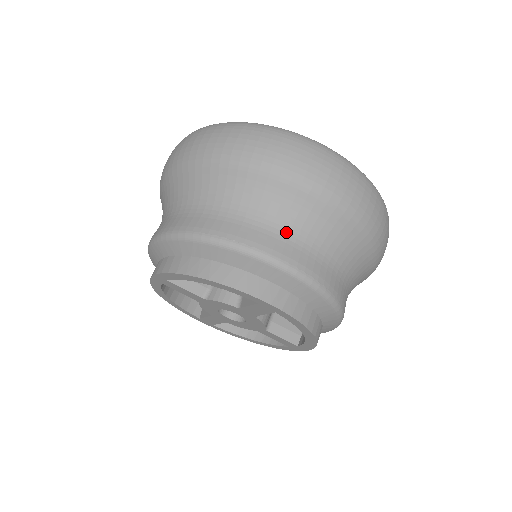
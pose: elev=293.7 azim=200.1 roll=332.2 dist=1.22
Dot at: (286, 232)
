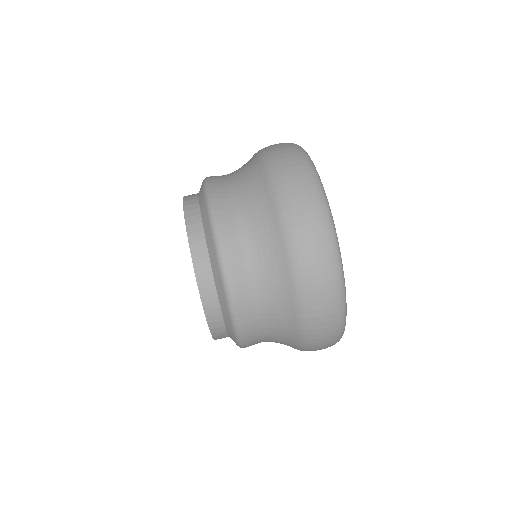
Dot at: (261, 311)
